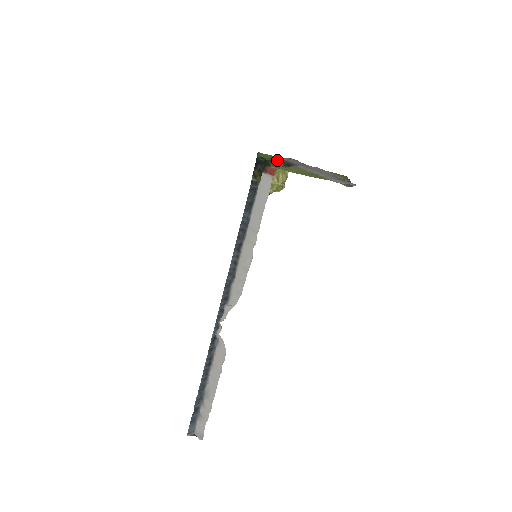
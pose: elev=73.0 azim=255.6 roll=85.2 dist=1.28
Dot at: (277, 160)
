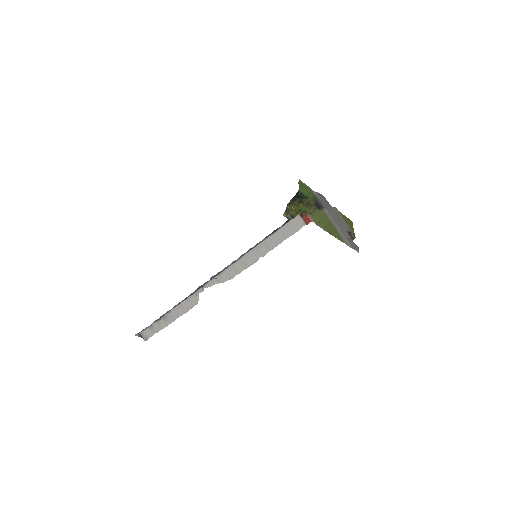
Dot at: (311, 197)
